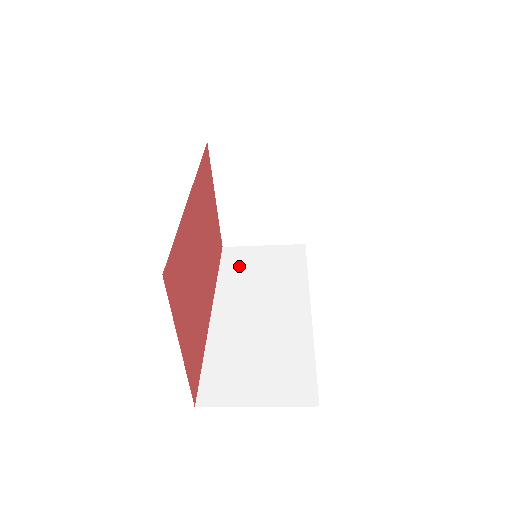
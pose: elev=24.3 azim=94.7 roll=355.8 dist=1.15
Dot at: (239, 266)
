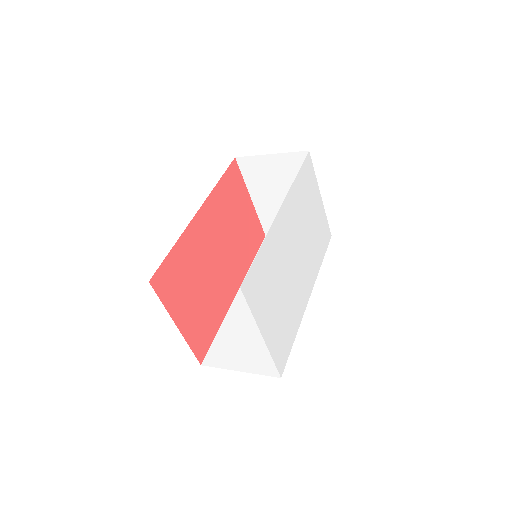
Dot at: occluded
